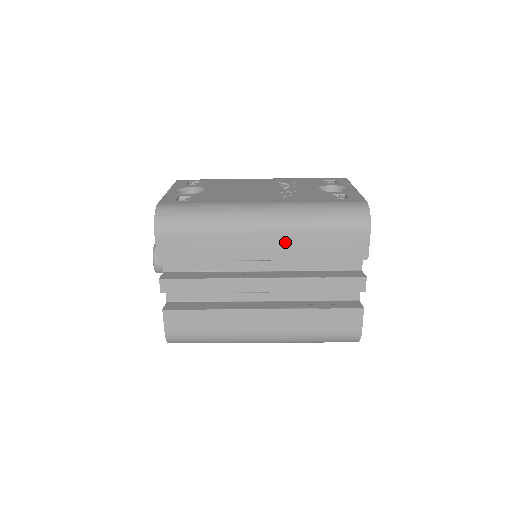
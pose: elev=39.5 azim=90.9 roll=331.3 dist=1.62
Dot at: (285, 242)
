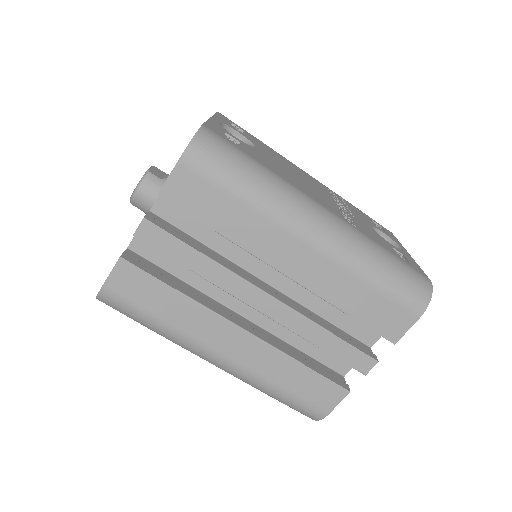
Dot at: (325, 271)
